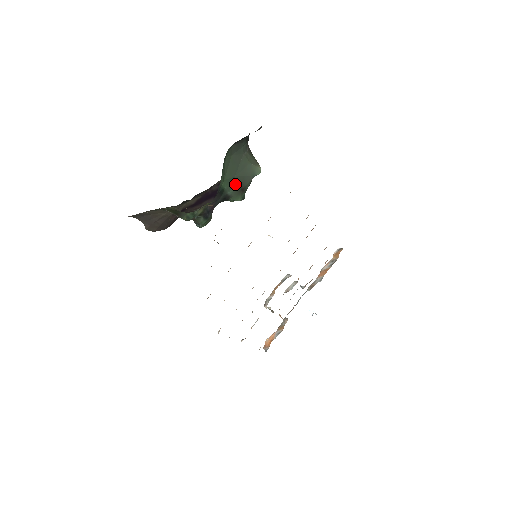
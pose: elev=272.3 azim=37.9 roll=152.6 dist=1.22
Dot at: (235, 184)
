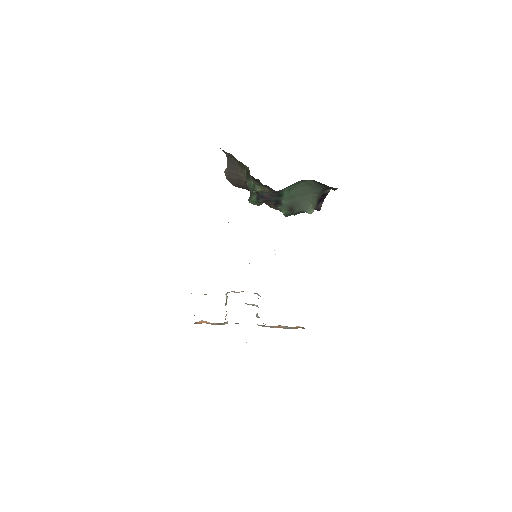
Dot at: (291, 201)
